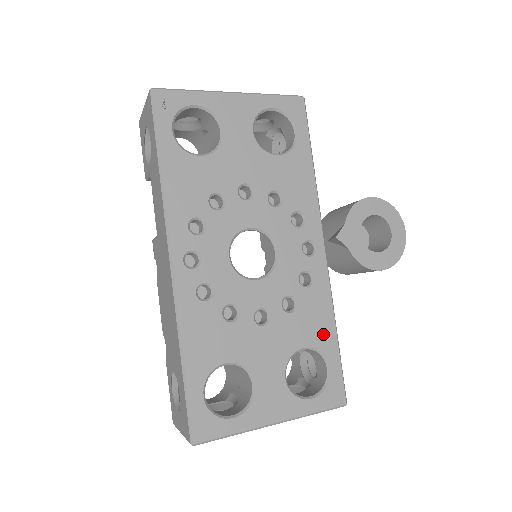
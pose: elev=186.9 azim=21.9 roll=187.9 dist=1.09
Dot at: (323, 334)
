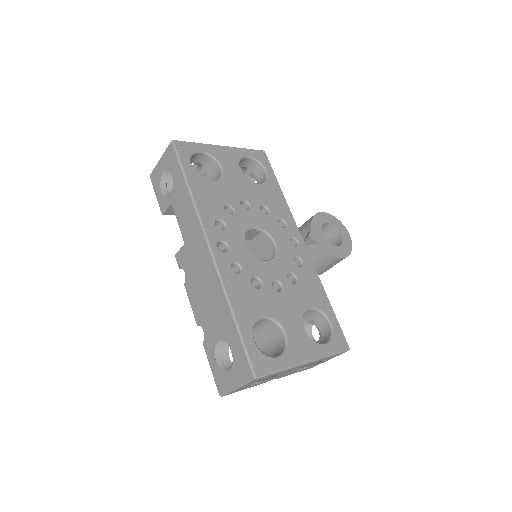
Dot at: (320, 299)
